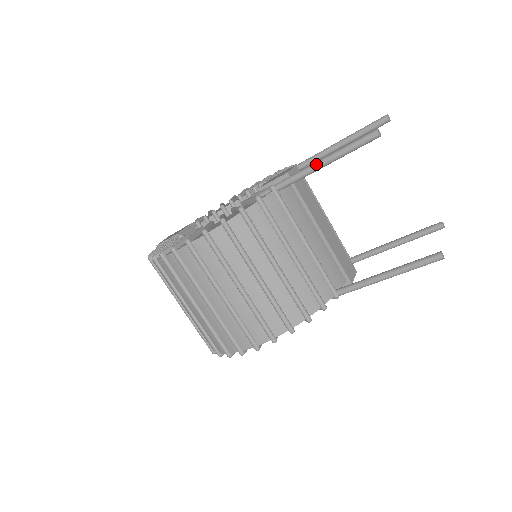
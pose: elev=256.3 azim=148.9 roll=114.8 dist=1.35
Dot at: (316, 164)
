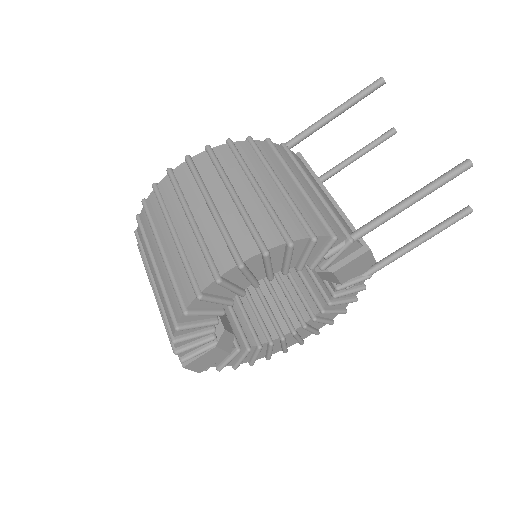
Dot at: occluded
